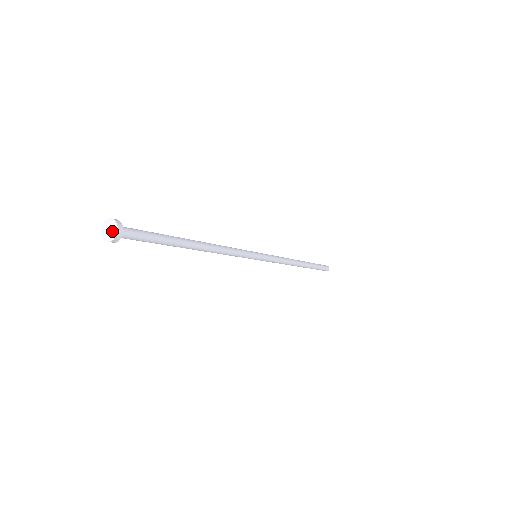
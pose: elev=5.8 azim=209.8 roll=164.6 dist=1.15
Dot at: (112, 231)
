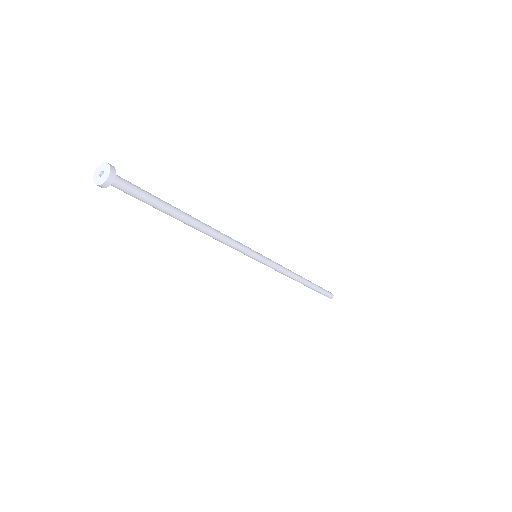
Dot at: (103, 176)
